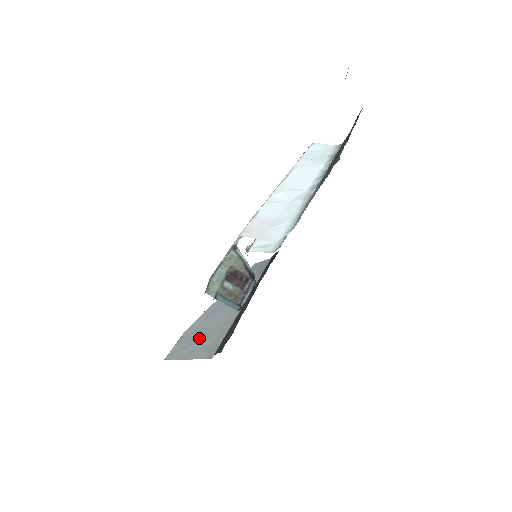
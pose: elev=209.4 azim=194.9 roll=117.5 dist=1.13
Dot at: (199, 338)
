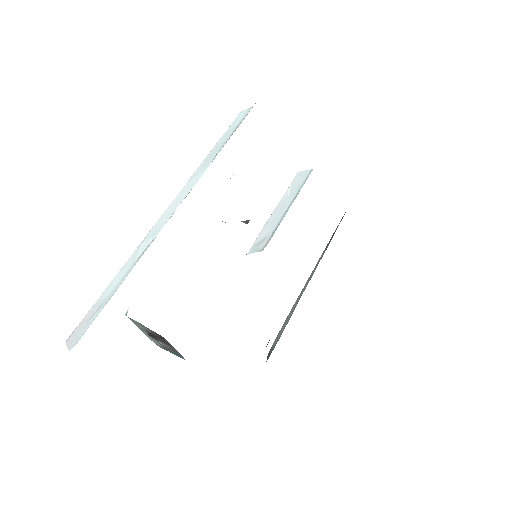
Dot at: occluded
